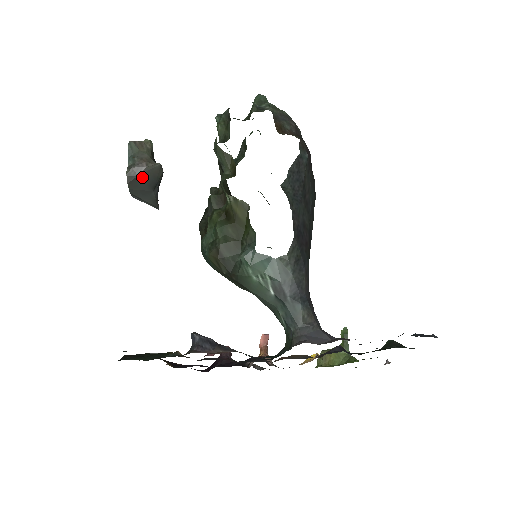
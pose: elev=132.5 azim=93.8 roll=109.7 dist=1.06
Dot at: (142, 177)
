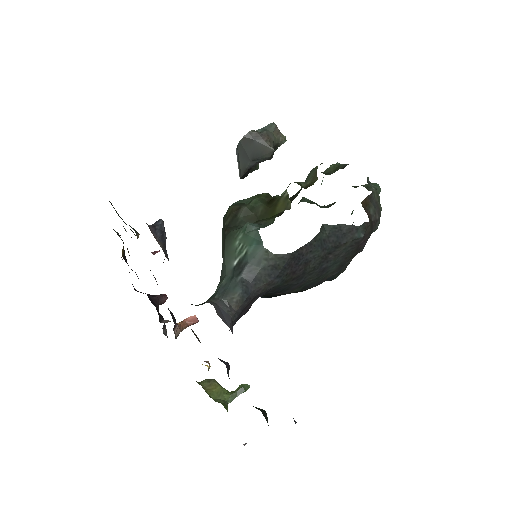
Dot at: (255, 144)
